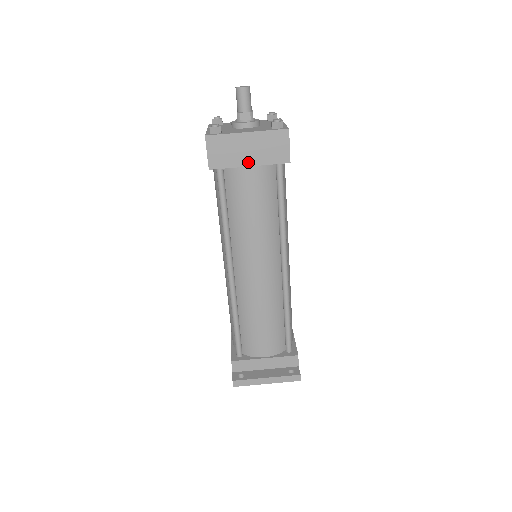
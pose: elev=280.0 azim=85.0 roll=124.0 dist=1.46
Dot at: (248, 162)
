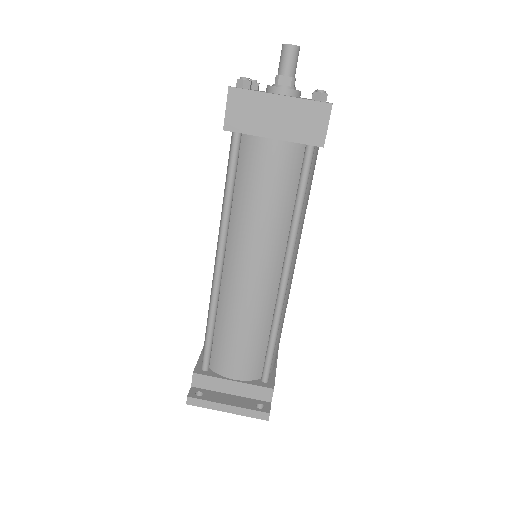
Dot at: (272, 133)
